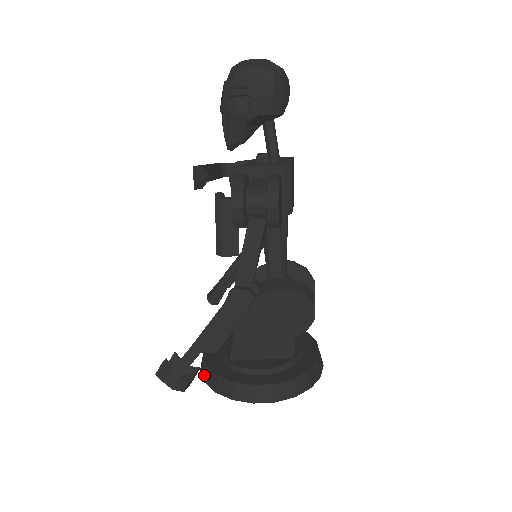
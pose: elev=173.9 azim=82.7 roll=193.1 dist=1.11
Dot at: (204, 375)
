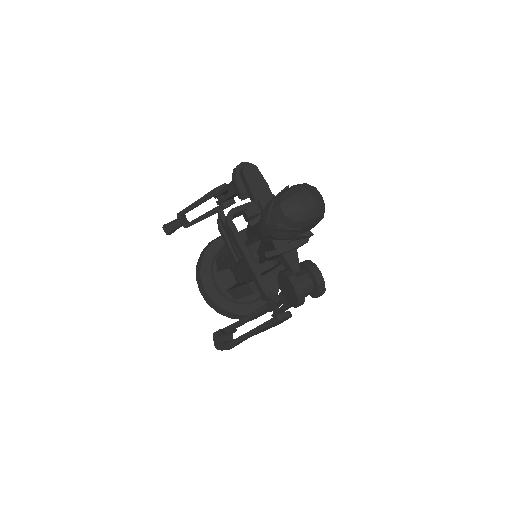
Dot at: (217, 311)
